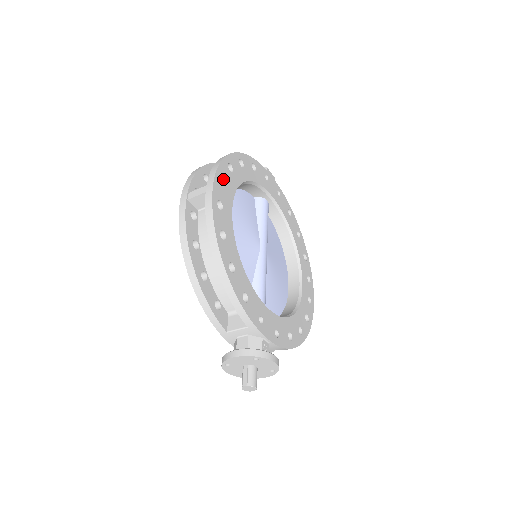
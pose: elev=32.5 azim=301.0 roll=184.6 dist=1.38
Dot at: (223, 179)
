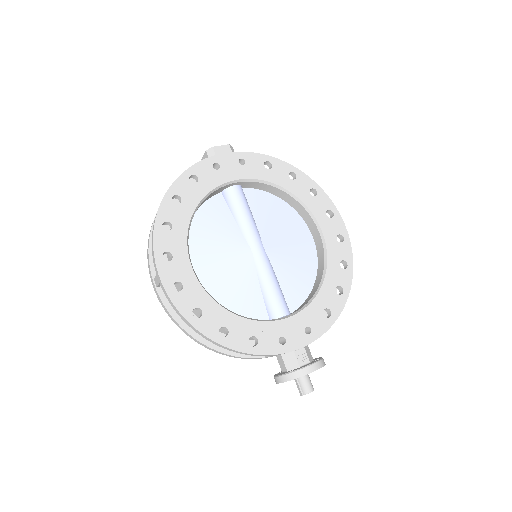
Dot at: (166, 252)
